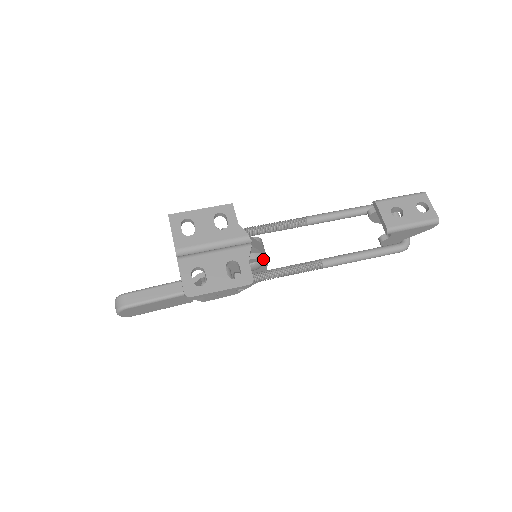
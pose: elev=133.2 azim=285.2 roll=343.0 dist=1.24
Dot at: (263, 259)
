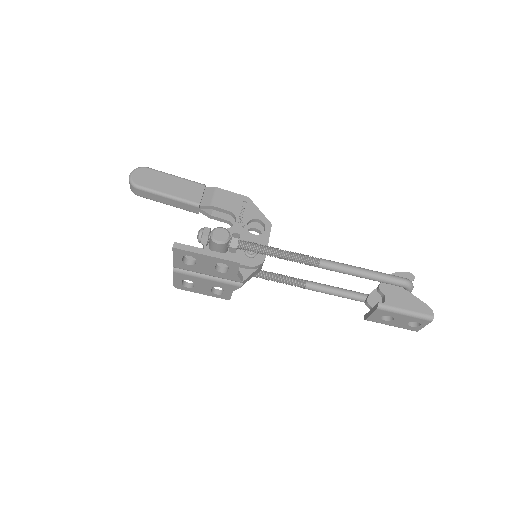
Dot at: (255, 274)
